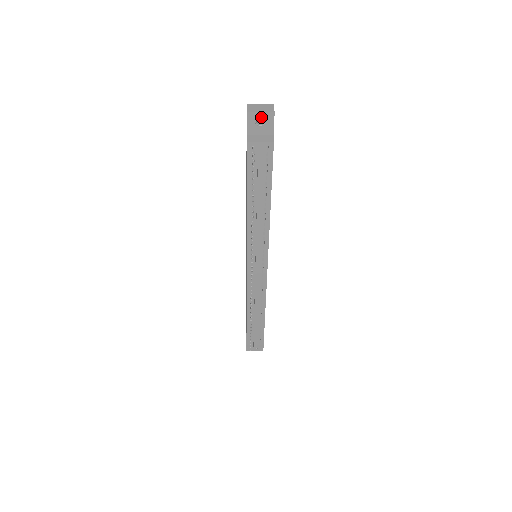
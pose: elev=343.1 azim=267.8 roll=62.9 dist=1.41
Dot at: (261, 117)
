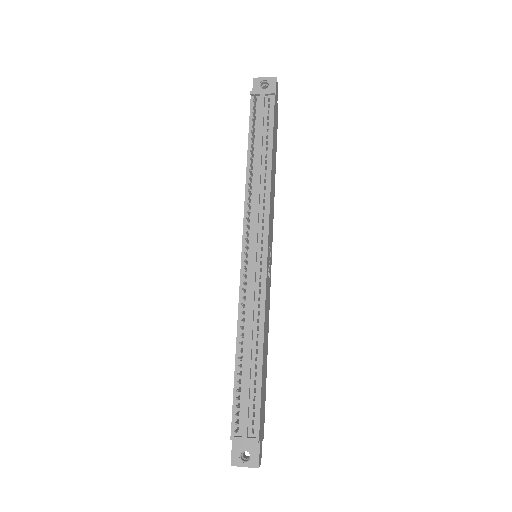
Dot at: occluded
